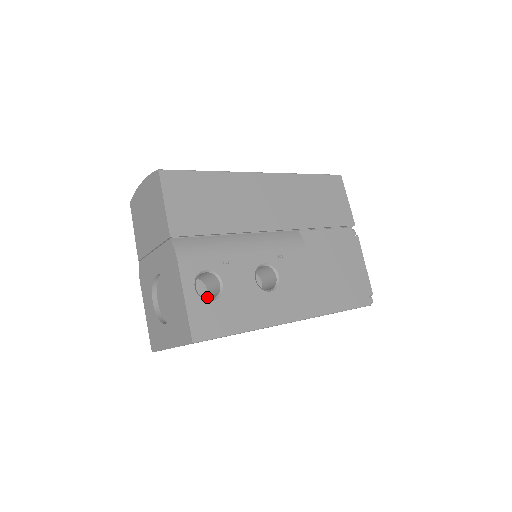
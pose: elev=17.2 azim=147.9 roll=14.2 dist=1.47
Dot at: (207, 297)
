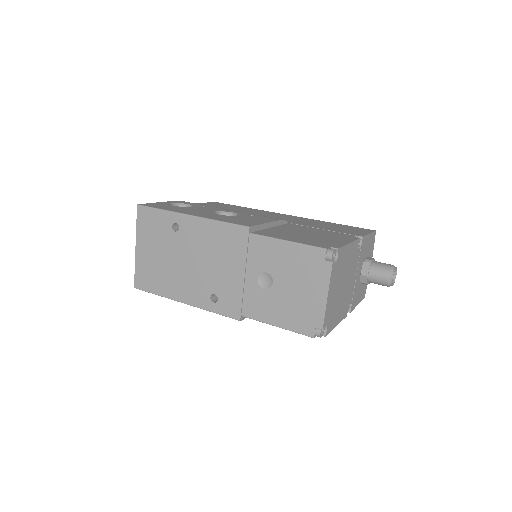
Dot at: occluded
